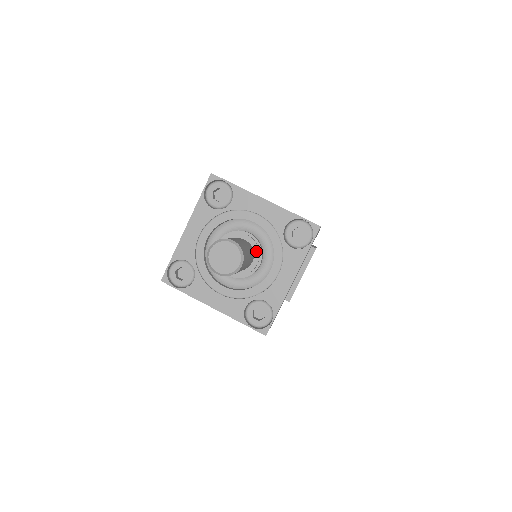
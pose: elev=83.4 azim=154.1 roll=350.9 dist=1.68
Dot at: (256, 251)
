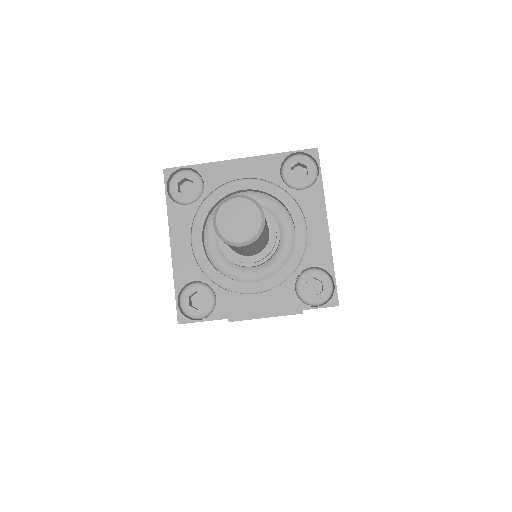
Dot at: (265, 252)
